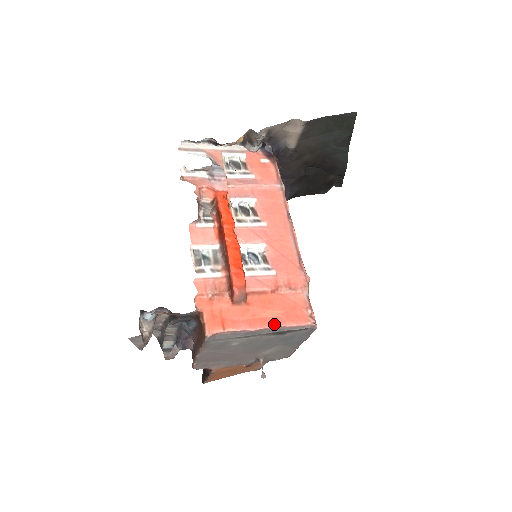
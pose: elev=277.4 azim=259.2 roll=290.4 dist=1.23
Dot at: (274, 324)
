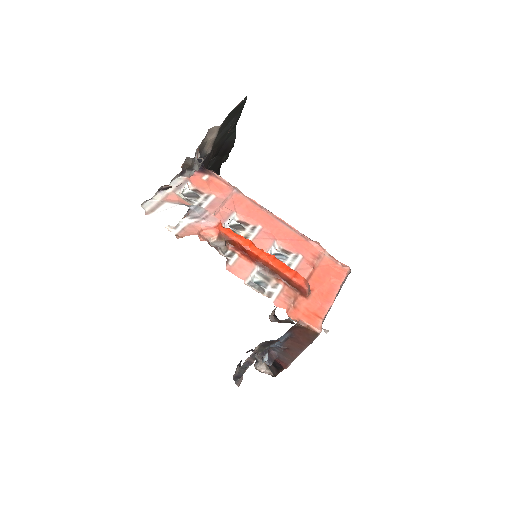
Dot at: (336, 289)
